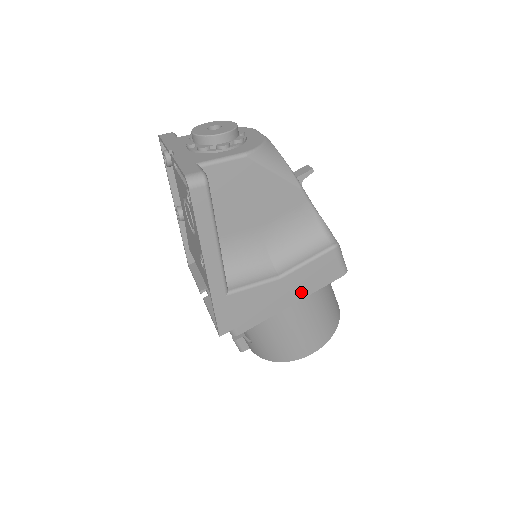
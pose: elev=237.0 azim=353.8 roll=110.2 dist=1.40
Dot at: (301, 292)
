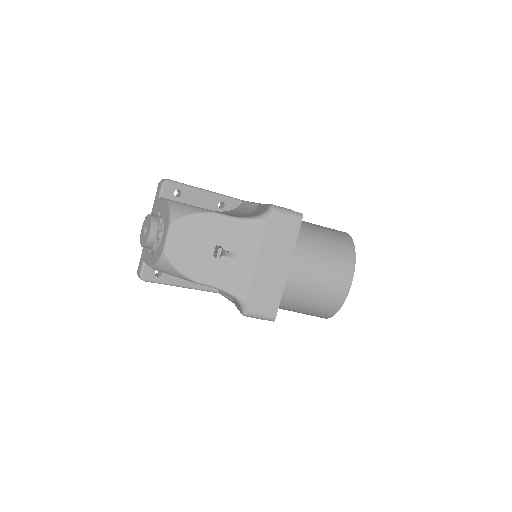
Dot at: occluded
